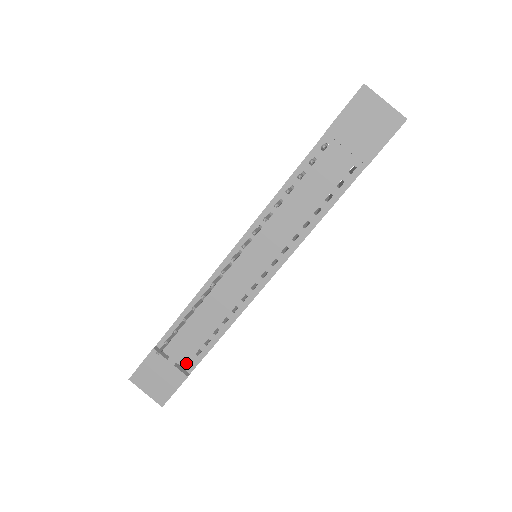
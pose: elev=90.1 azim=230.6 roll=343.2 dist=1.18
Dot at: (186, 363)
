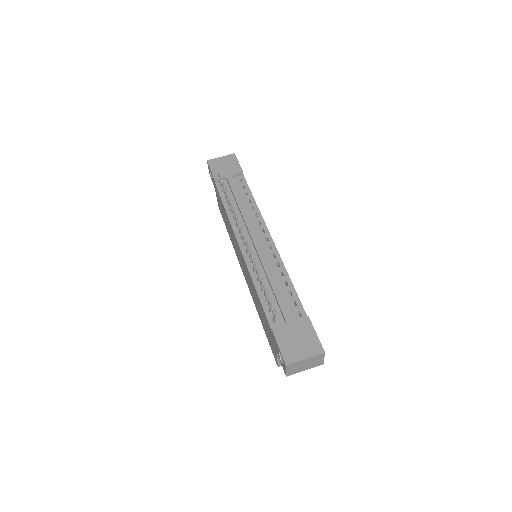
Dot at: (298, 317)
